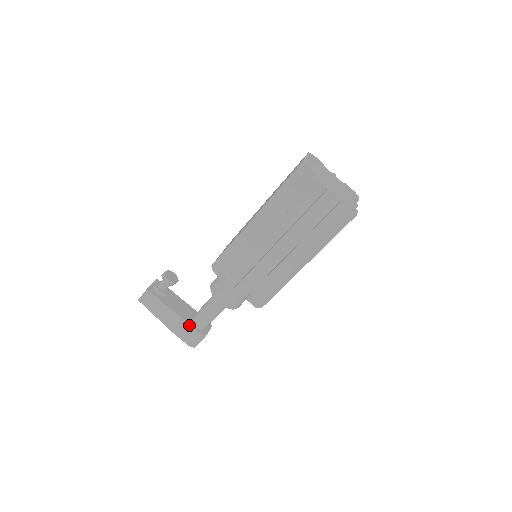
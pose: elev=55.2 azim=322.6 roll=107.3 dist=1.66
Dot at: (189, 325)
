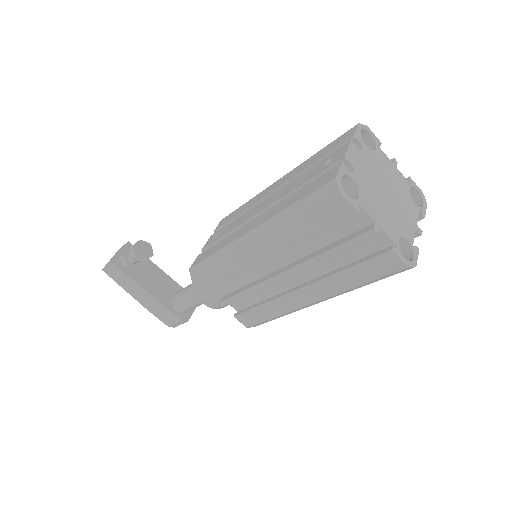
Dot at: (166, 308)
